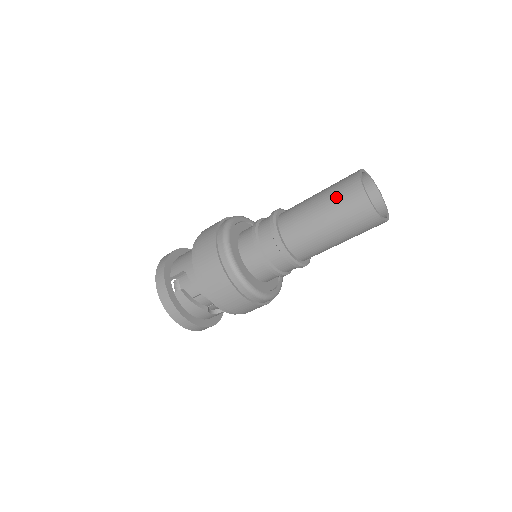
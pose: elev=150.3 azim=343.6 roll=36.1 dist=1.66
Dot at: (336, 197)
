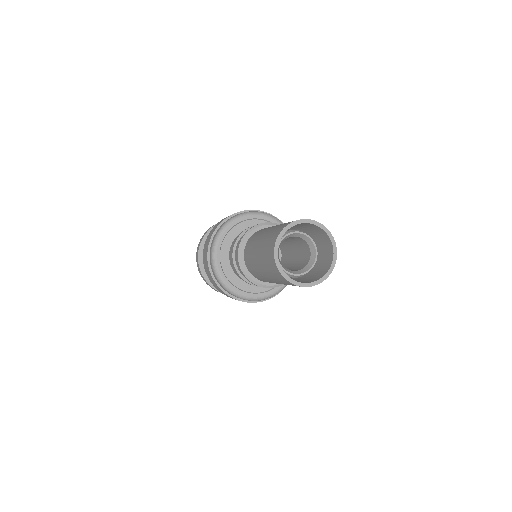
Dot at: (266, 240)
